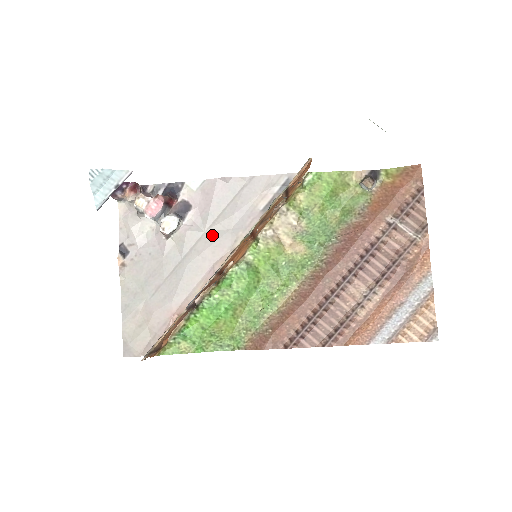
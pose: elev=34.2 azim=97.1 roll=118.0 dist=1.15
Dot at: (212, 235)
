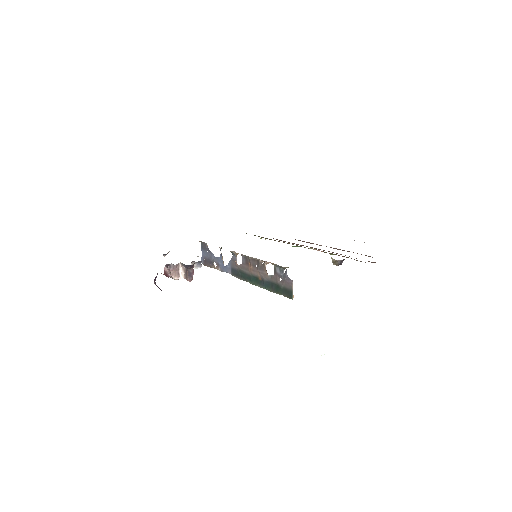
Dot at: occluded
